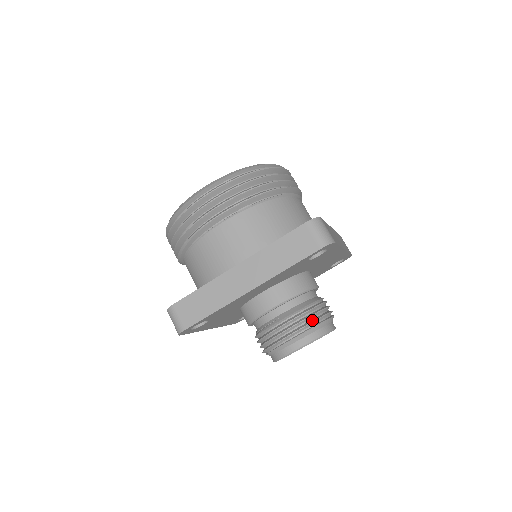
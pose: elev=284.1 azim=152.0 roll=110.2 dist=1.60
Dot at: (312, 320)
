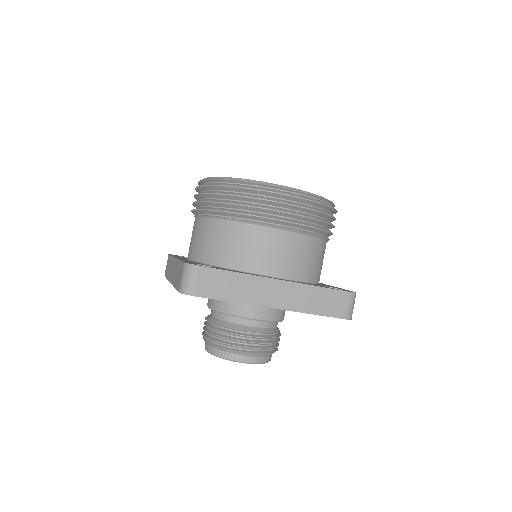
Dot at: (217, 339)
